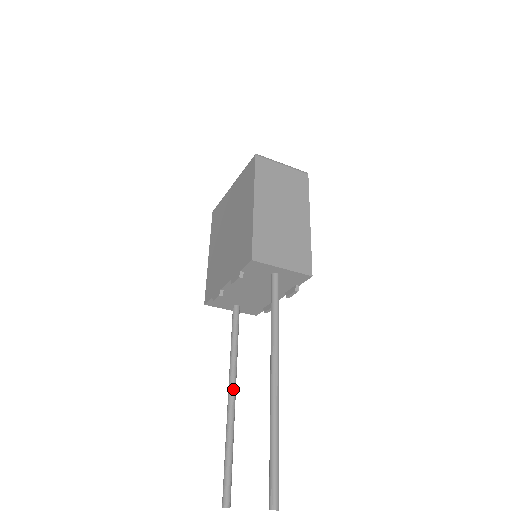
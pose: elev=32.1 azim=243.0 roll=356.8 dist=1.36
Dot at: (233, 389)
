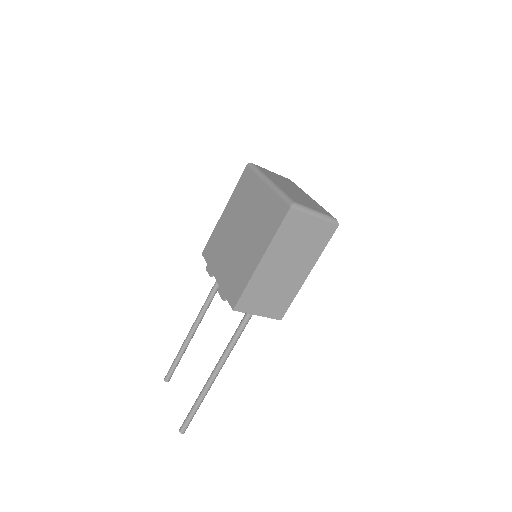
Dot at: (198, 324)
